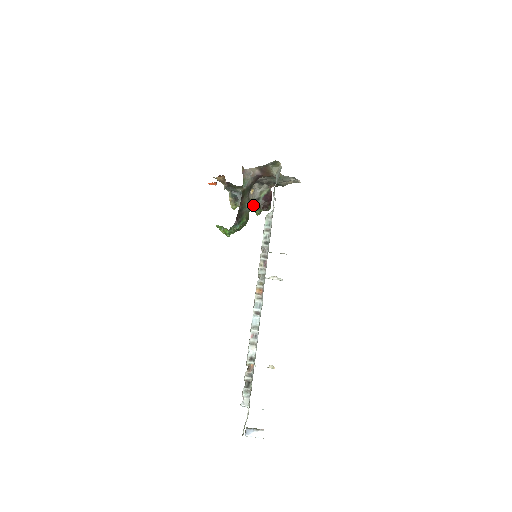
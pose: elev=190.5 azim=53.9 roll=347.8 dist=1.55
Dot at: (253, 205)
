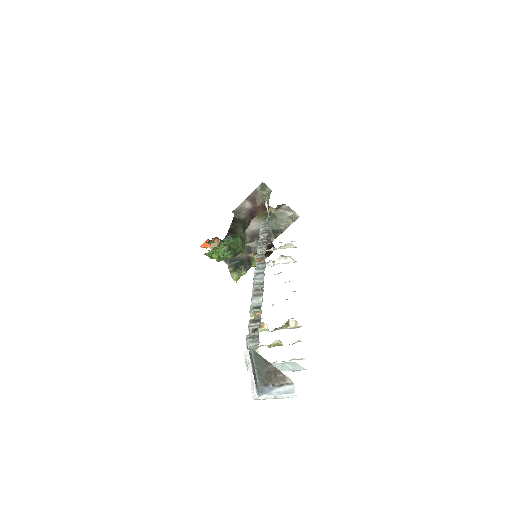
Dot at: (254, 259)
